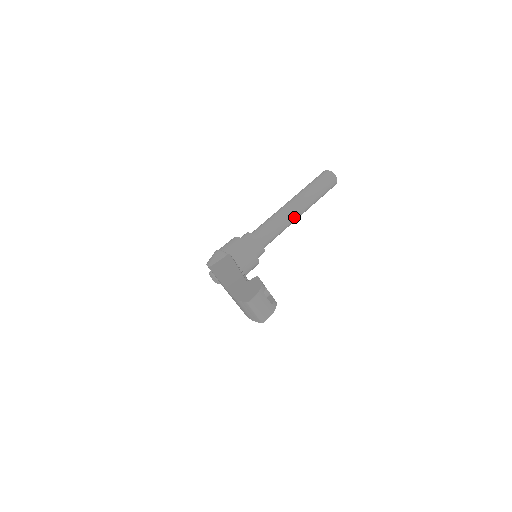
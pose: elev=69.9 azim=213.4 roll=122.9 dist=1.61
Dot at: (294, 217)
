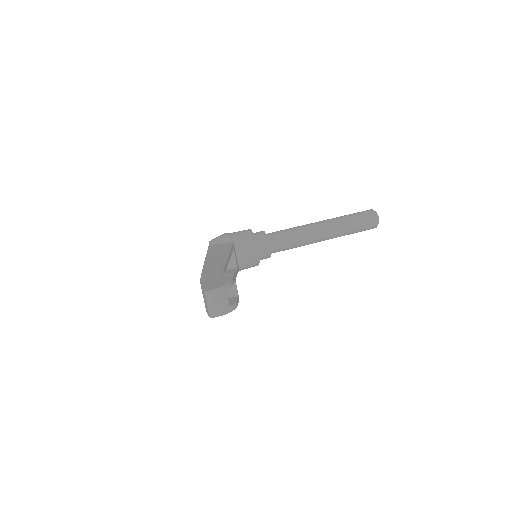
Dot at: (316, 238)
